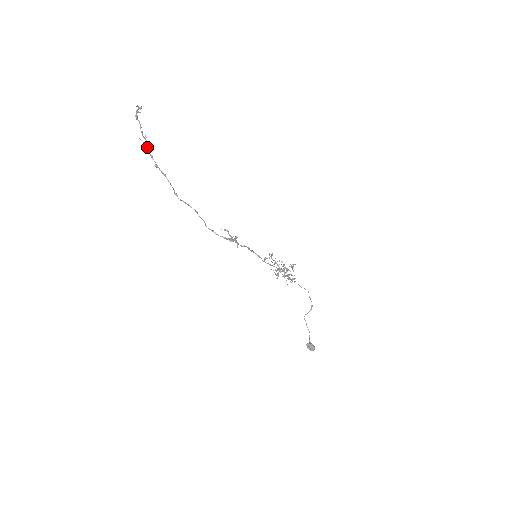
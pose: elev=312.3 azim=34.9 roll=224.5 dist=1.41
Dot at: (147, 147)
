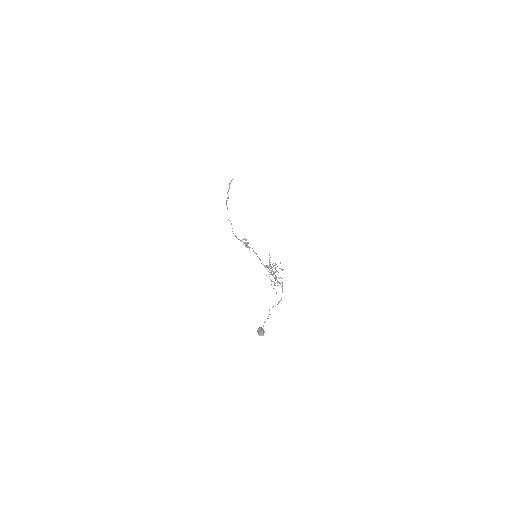
Dot at: (227, 198)
